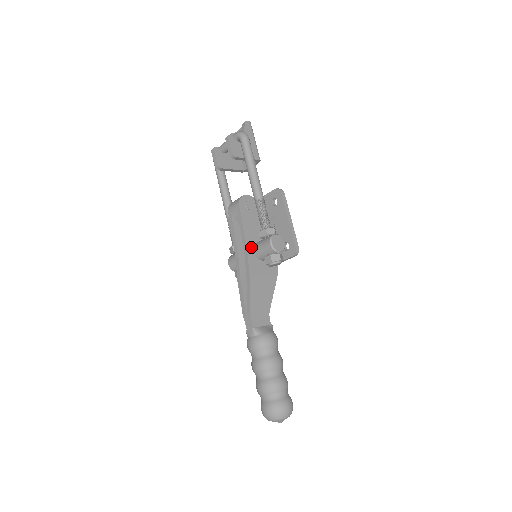
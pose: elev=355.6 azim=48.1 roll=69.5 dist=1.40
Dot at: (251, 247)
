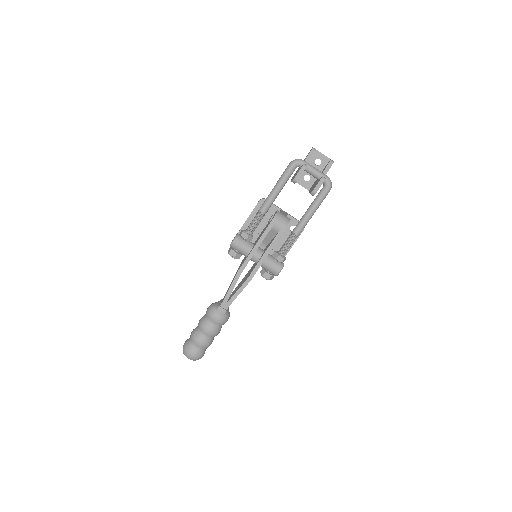
Dot at: (265, 258)
